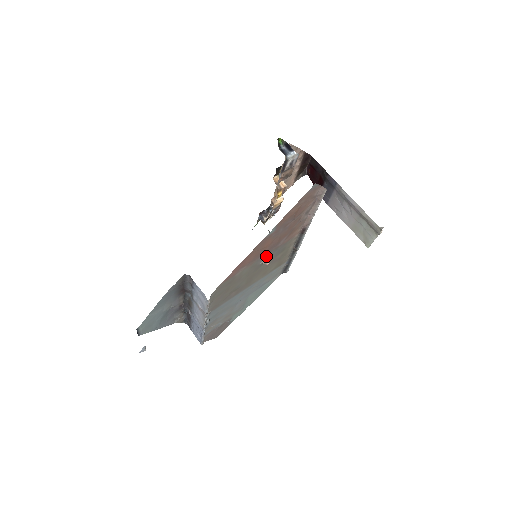
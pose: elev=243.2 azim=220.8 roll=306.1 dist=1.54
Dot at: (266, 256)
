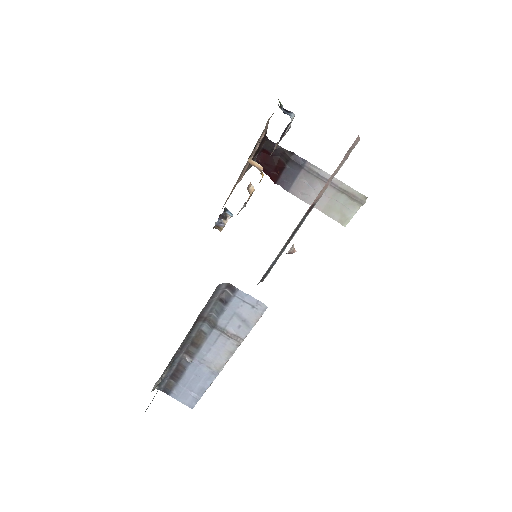
Dot at: occluded
